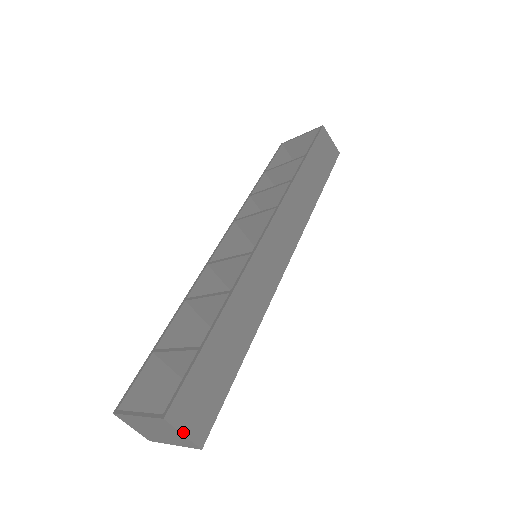
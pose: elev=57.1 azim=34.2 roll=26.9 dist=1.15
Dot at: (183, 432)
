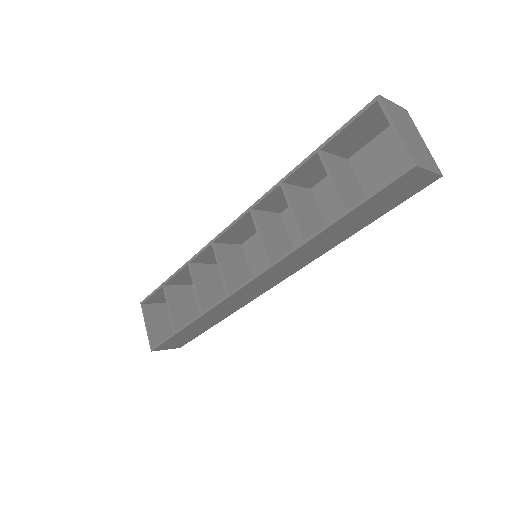
Dot at: (166, 349)
